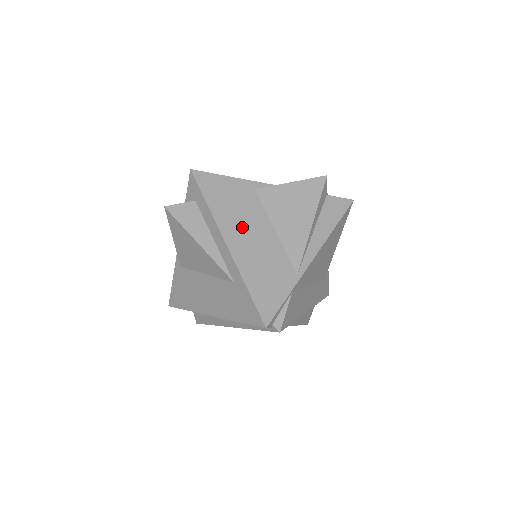
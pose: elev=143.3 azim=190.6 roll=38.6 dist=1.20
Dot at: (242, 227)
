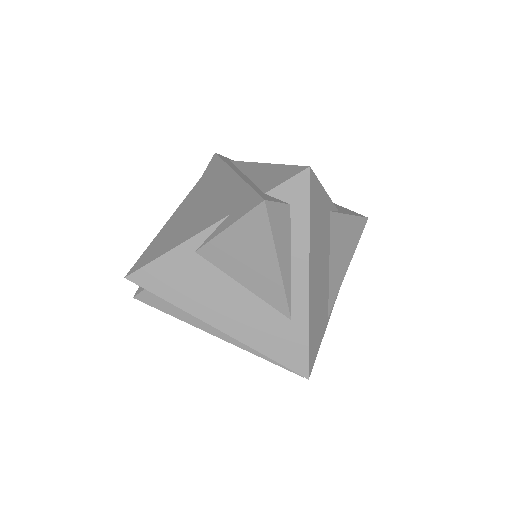
Dot at: (319, 259)
